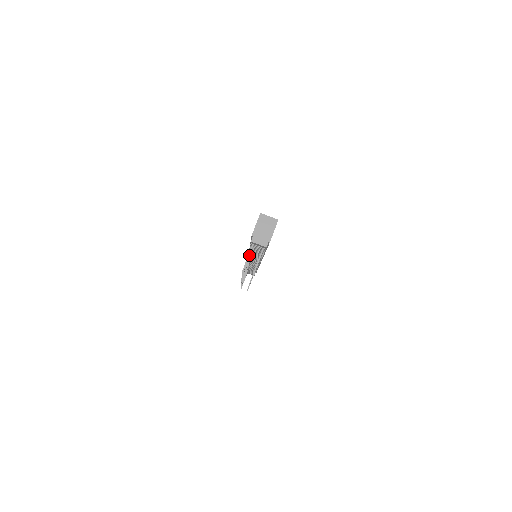
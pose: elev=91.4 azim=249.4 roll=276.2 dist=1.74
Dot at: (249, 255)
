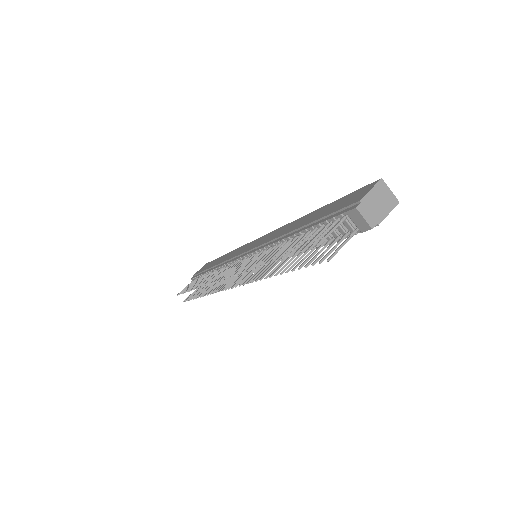
Dot at: (336, 227)
